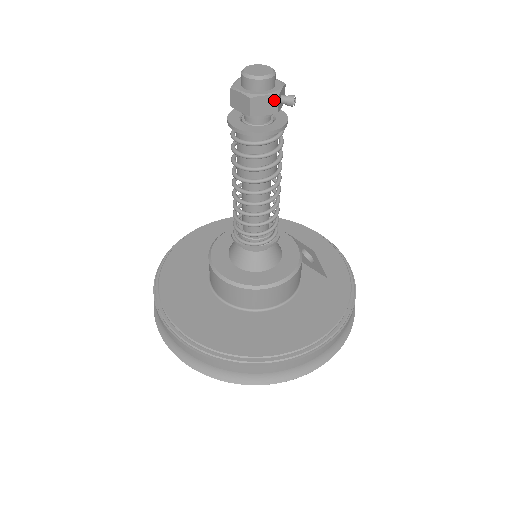
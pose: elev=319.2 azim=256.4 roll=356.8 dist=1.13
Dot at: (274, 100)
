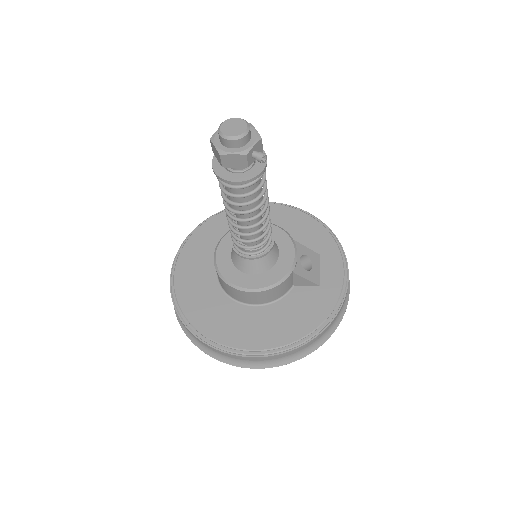
Dot at: (243, 158)
